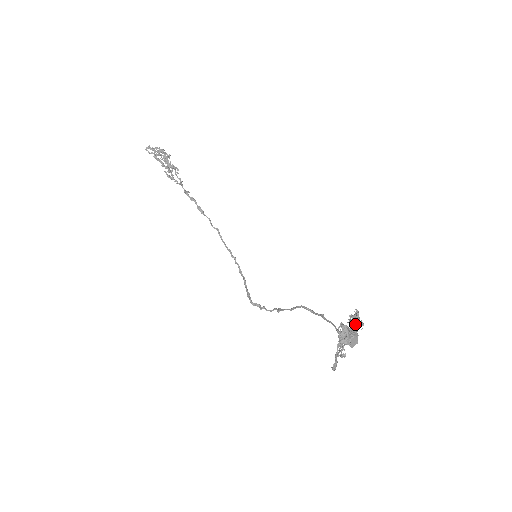
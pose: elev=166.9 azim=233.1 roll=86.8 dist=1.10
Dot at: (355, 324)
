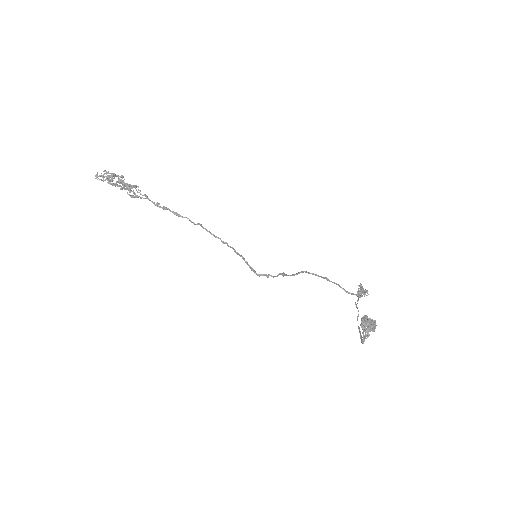
Dot at: occluded
